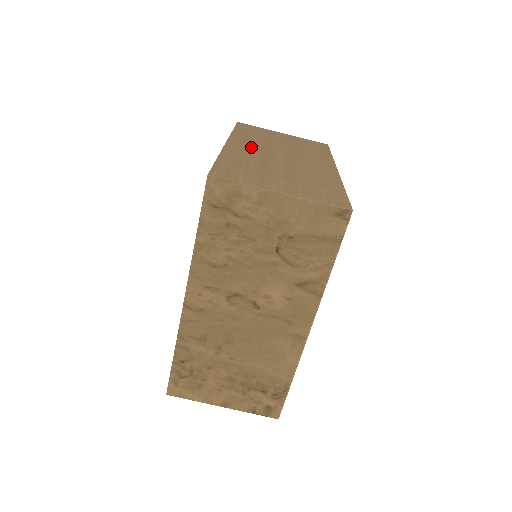
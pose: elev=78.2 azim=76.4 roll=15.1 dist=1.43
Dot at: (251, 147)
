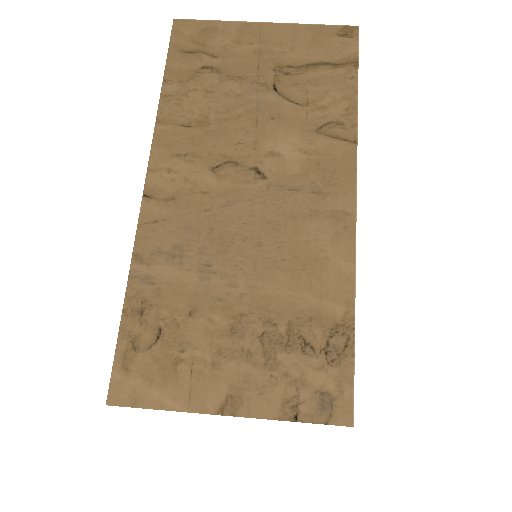
Dot at: occluded
